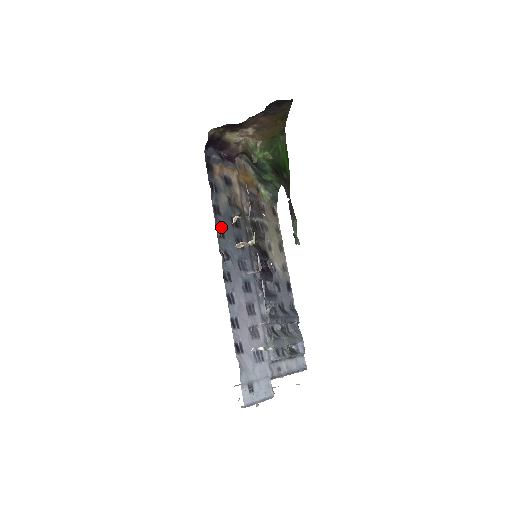
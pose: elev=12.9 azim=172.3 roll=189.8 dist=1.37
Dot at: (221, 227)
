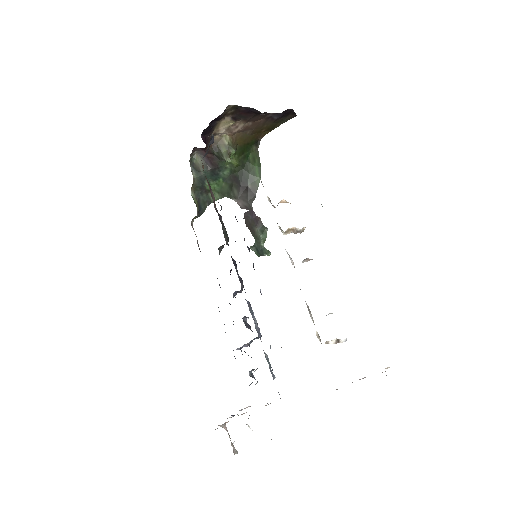
Dot at: occluded
